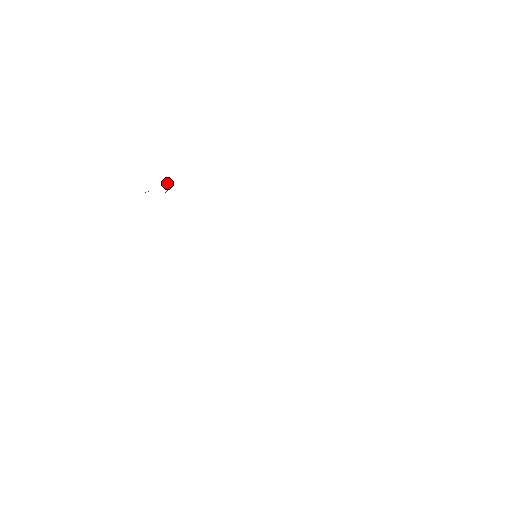
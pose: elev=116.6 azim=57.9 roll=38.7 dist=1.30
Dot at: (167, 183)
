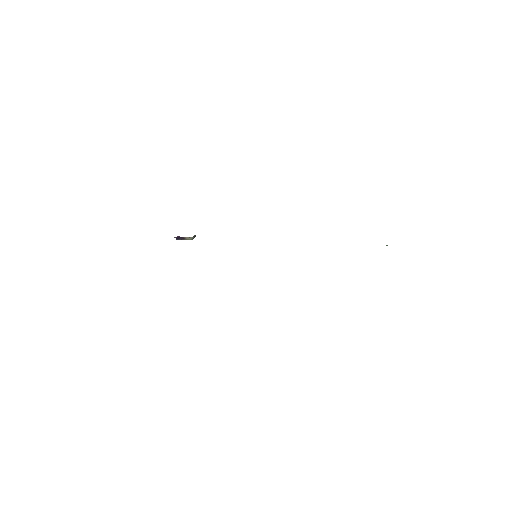
Dot at: occluded
